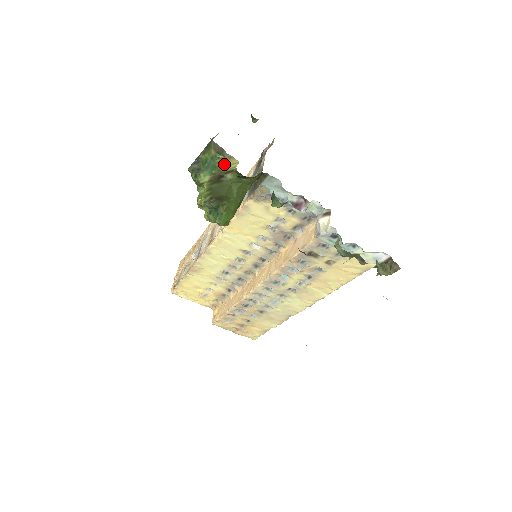
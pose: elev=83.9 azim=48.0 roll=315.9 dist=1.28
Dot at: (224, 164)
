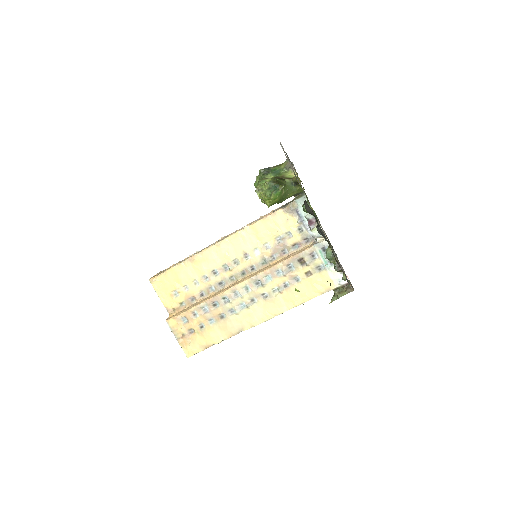
Dot at: (286, 174)
